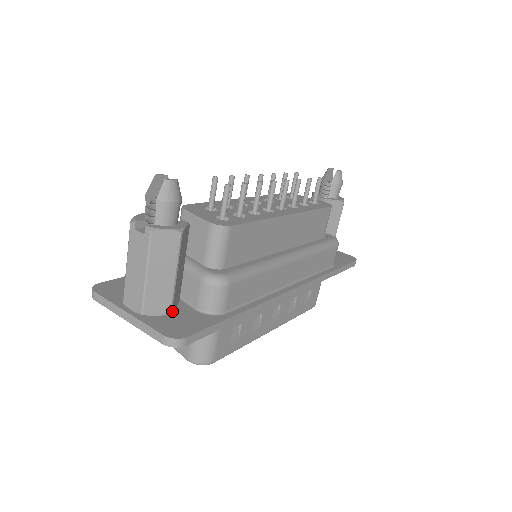
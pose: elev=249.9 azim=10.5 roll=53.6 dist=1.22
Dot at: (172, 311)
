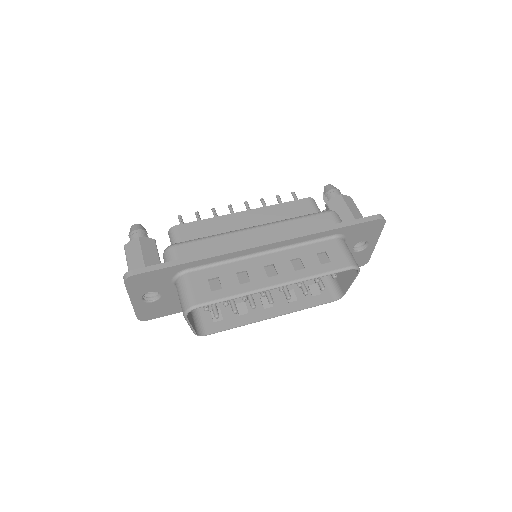
Dot at: occluded
